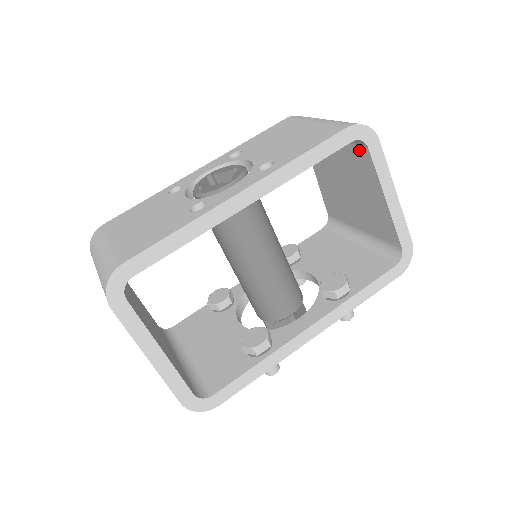
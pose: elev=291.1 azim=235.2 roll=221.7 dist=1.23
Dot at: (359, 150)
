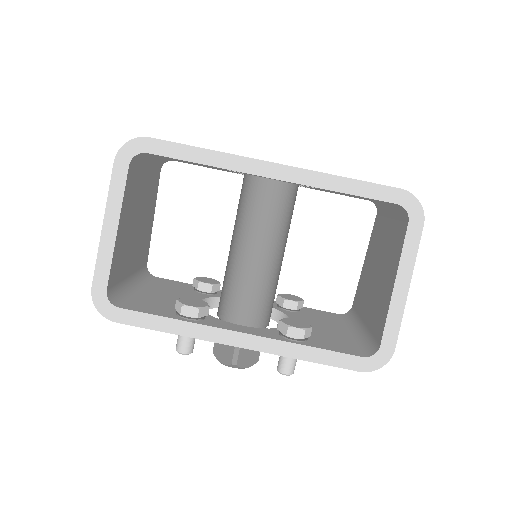
Dot at: (402, 225)
